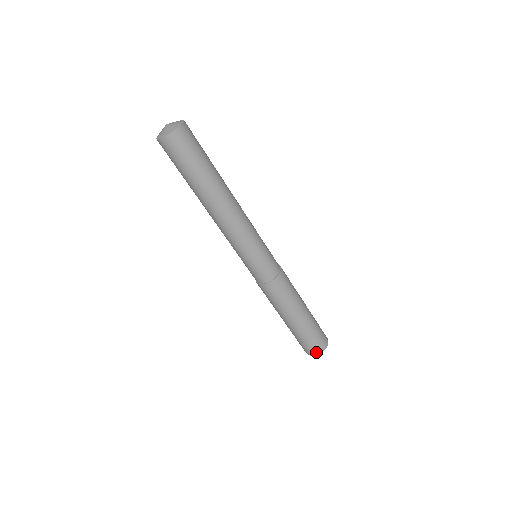
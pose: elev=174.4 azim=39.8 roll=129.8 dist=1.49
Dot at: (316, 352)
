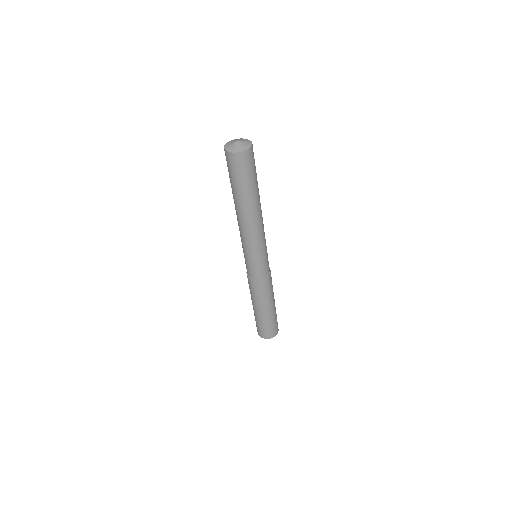
Dot at: (264, 336)
